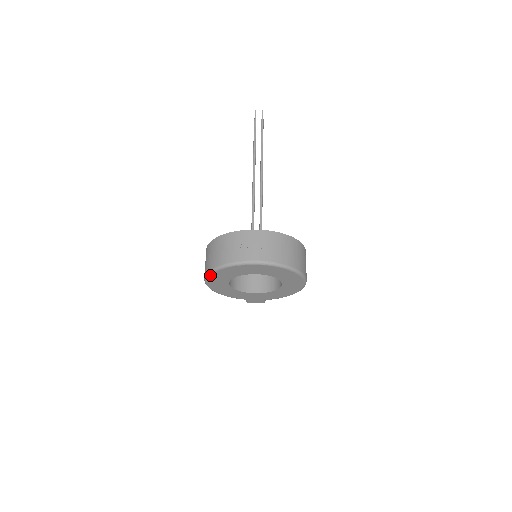
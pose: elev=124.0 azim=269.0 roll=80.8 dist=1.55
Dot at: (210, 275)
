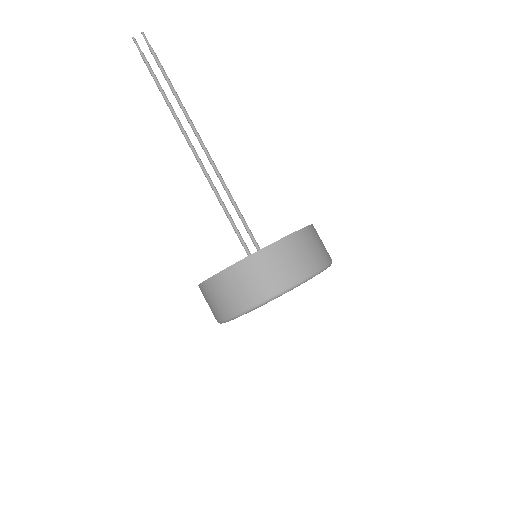
Dot at: (225, 322)
